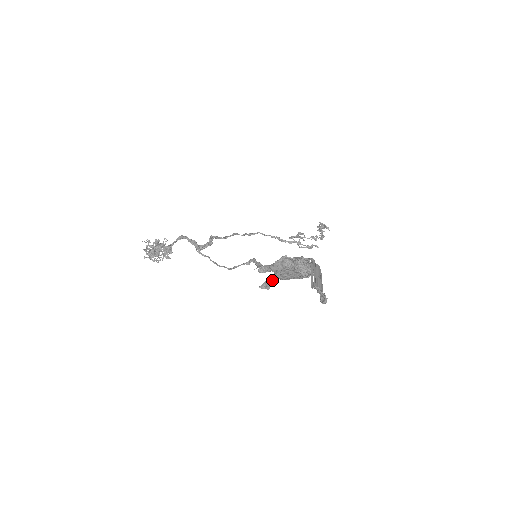
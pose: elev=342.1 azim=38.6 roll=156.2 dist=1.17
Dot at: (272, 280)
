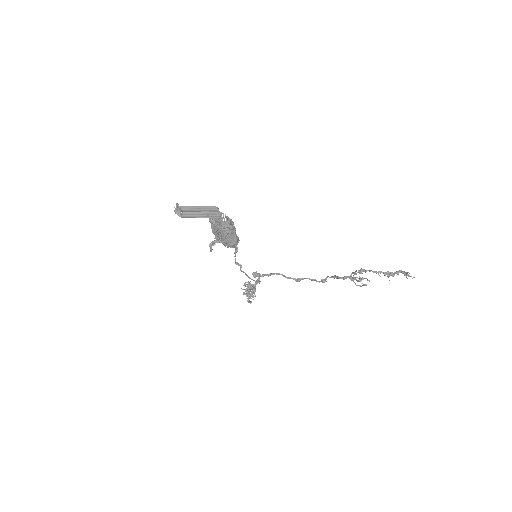
Dot at: (213, 241)
